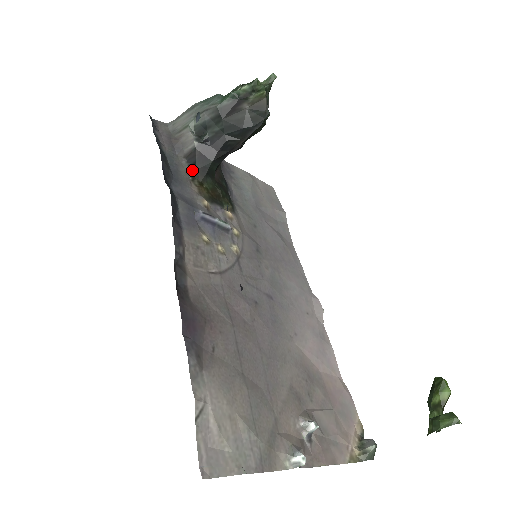
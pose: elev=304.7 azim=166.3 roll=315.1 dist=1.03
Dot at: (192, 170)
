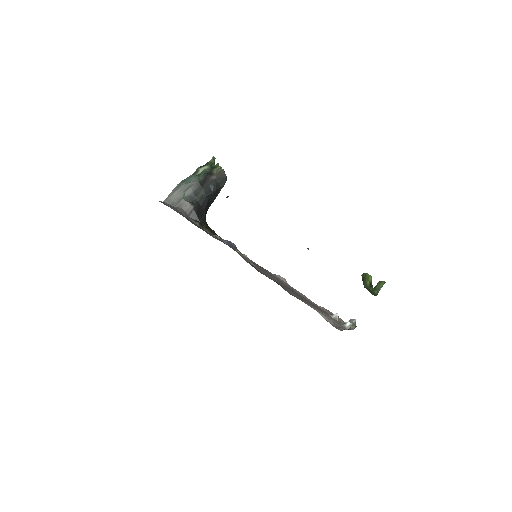
Dot at: (198, 222)
